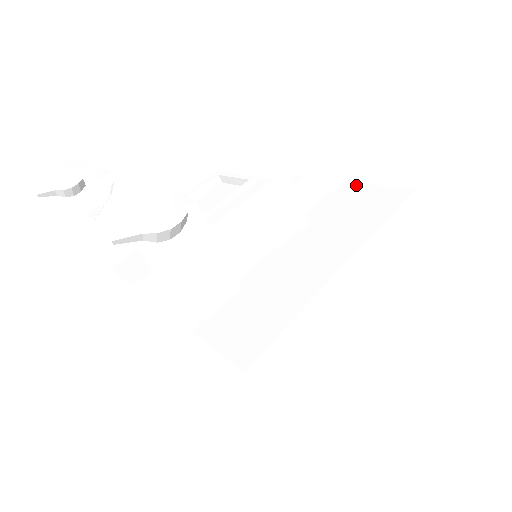
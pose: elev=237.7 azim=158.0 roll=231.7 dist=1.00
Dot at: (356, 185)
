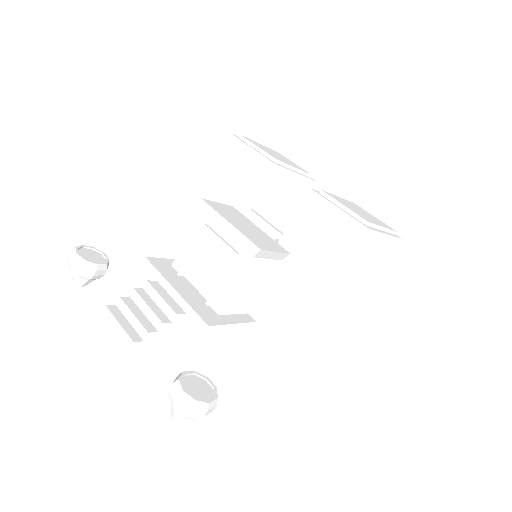
Dot at: (321, 201)
